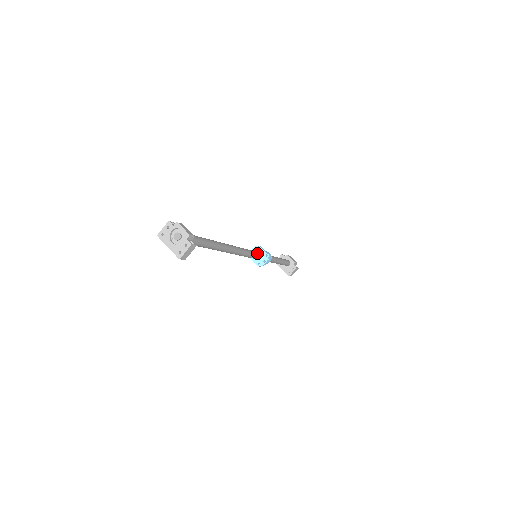
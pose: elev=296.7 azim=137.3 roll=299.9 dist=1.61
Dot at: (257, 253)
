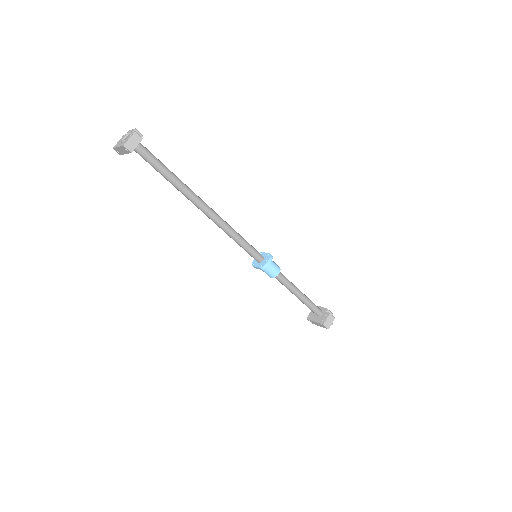
Dot at: (255, 249)
